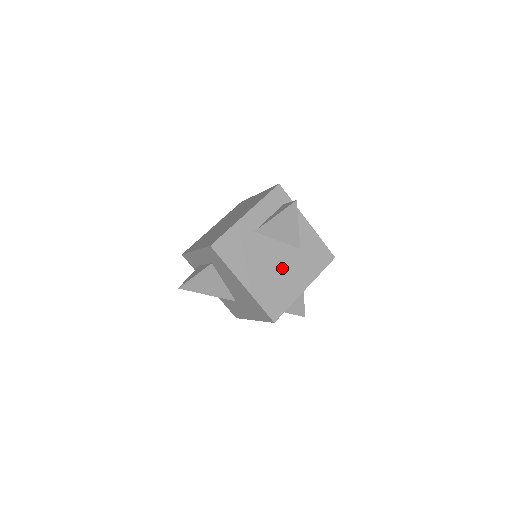
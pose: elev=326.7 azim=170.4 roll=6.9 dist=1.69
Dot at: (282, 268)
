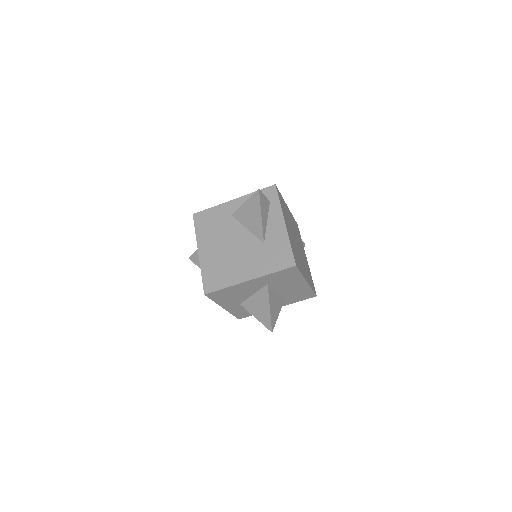
Dot at: (238, 253)
